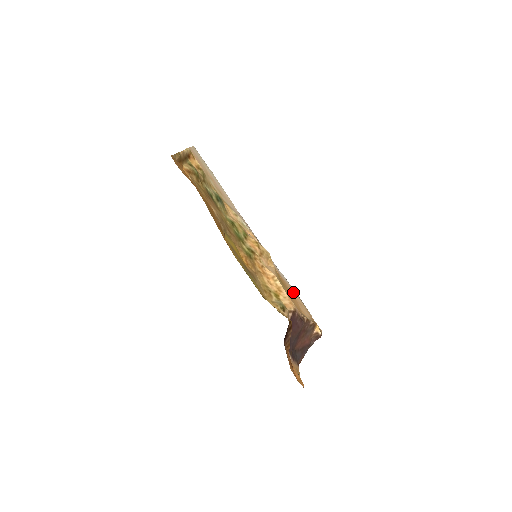
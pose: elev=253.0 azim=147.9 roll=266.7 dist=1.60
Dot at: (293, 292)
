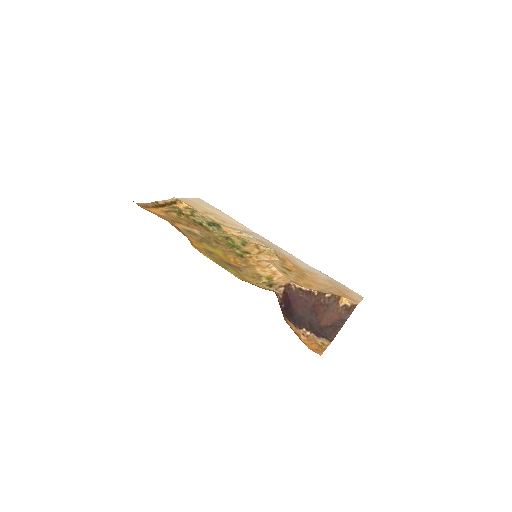
Dot at: (321, 279)
